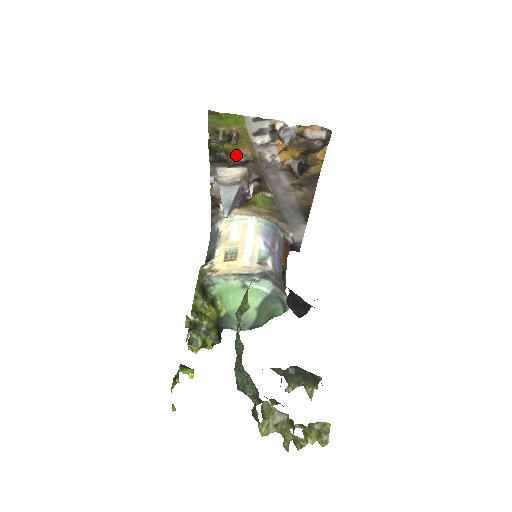
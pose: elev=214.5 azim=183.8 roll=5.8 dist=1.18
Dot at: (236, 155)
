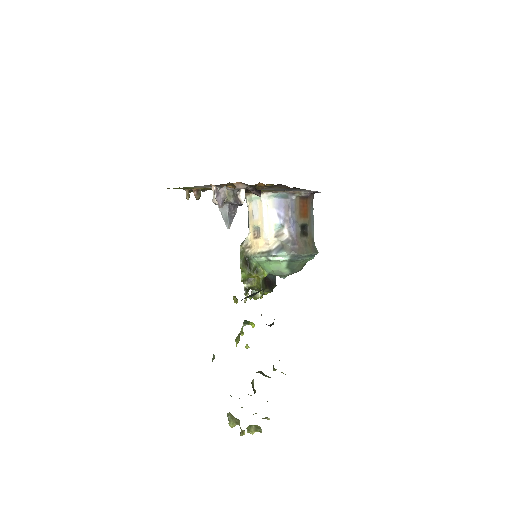
Dot at: occluded
